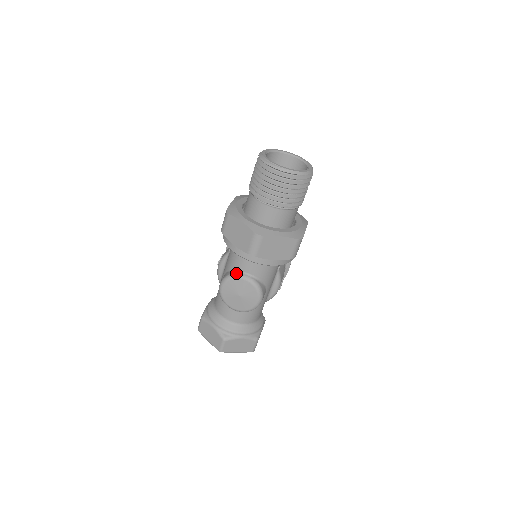
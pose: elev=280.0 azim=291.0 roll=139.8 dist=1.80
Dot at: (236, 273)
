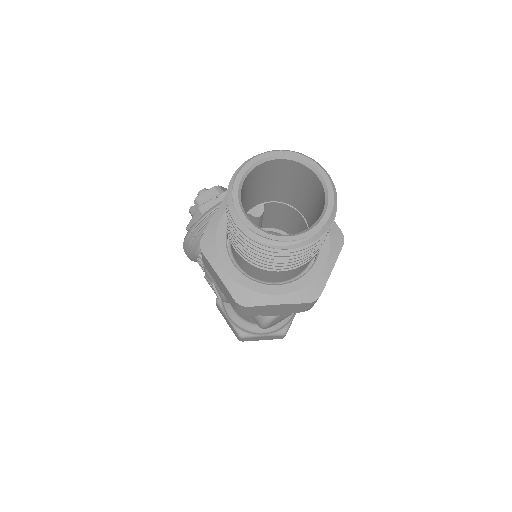
Dot at: occluded
